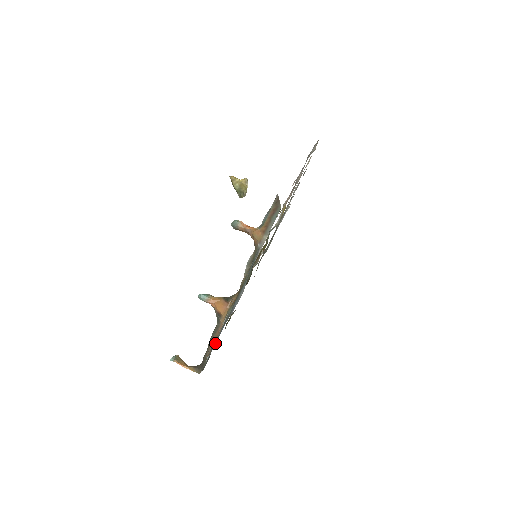
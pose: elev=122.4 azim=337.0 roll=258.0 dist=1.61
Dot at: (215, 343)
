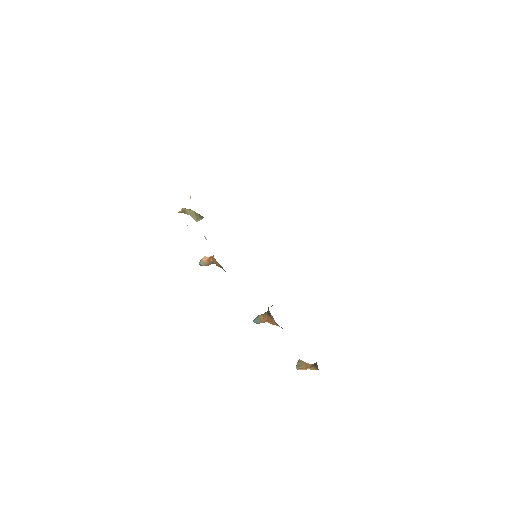
Dot at: occluded
